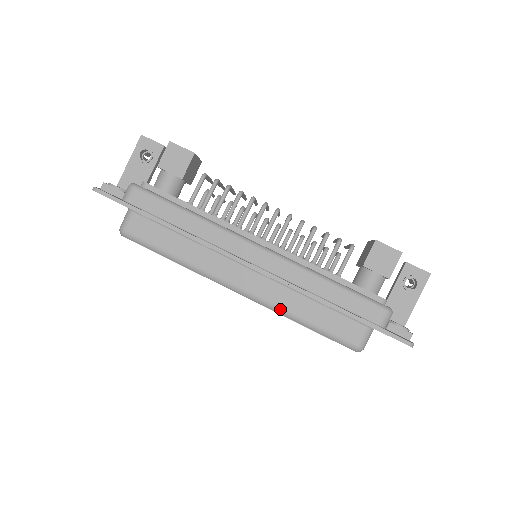
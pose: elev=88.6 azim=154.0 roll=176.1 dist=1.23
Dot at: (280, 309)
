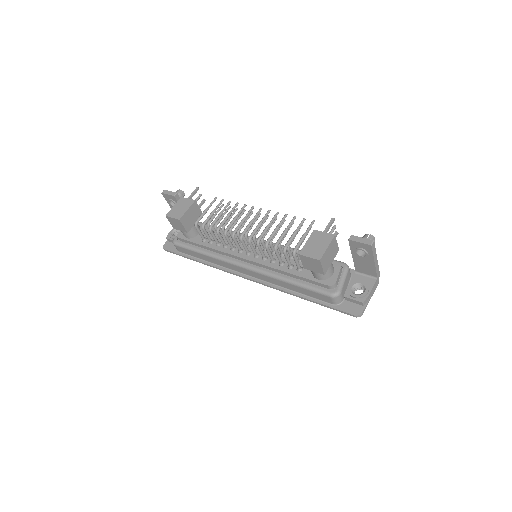
Dot at: occluded
